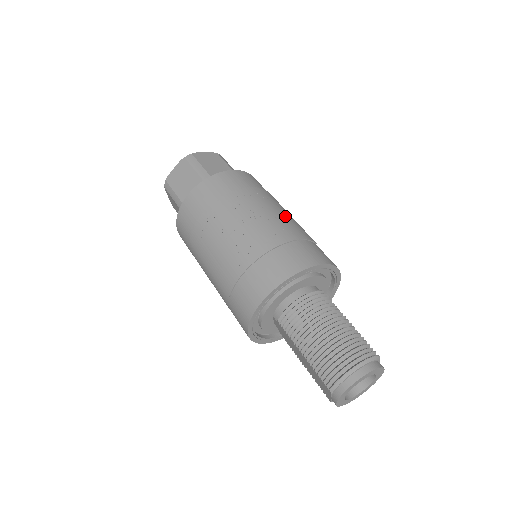
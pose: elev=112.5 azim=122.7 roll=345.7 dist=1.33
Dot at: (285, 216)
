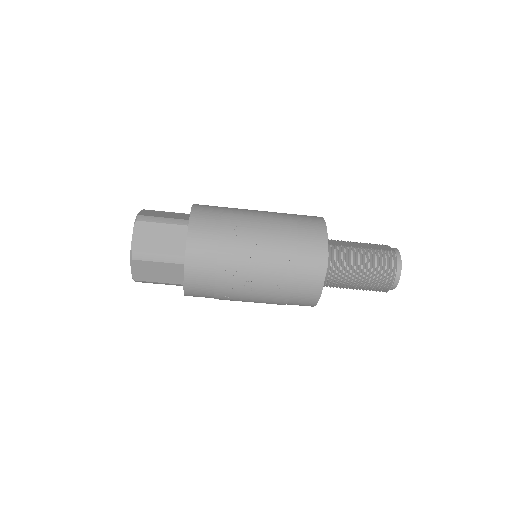
Dot at: (265, 232)
